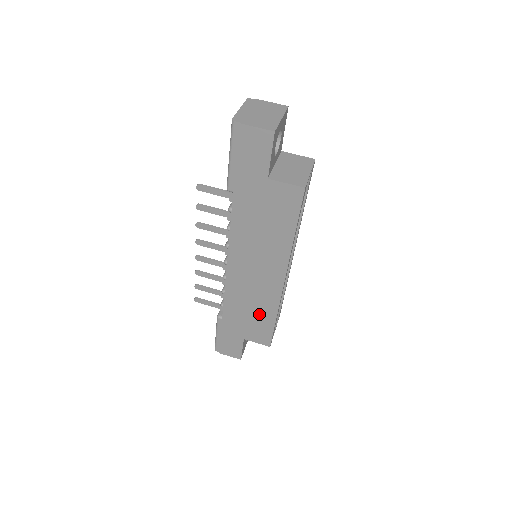
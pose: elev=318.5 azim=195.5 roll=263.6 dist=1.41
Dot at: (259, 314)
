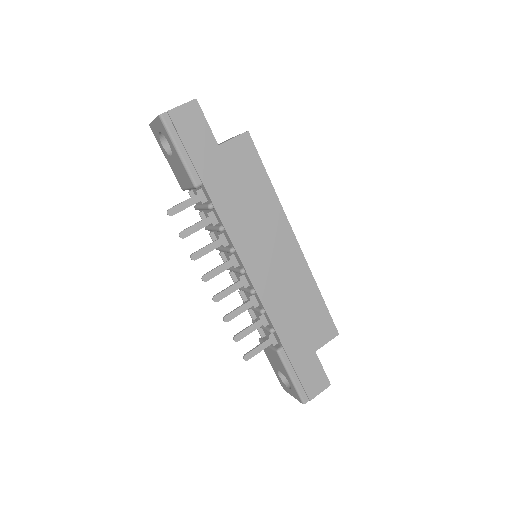
Dot at: (305, 302)
